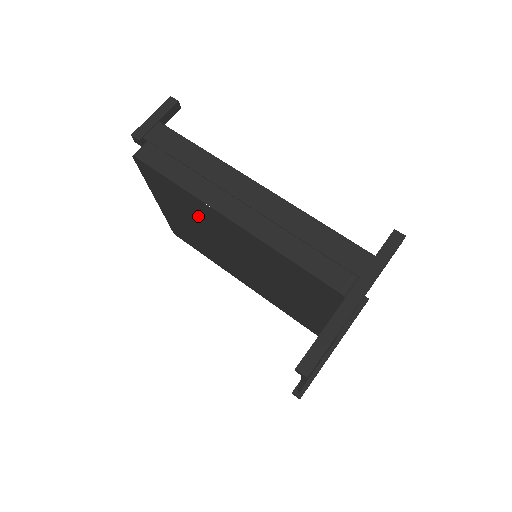
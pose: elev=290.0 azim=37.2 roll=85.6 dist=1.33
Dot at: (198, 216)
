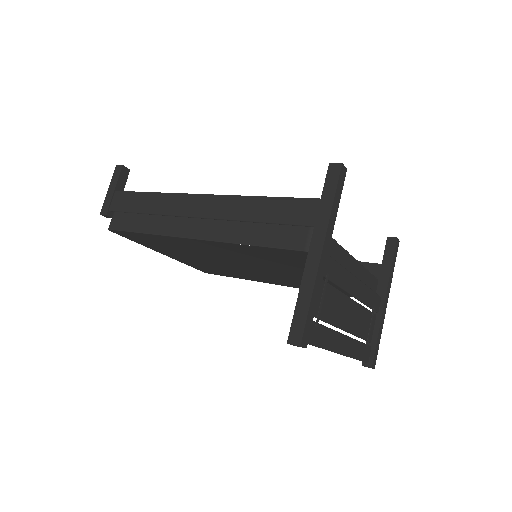
Dot at: (185, 249)
